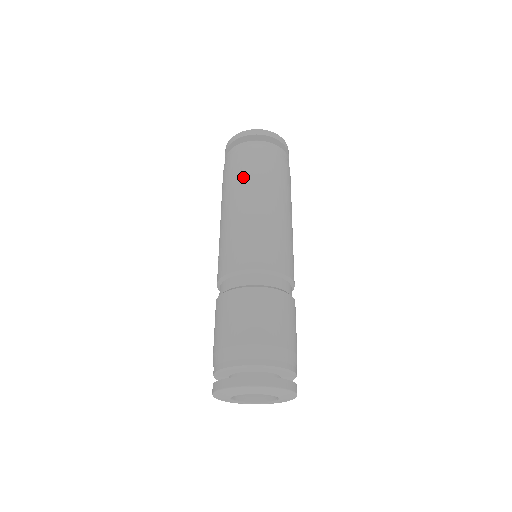
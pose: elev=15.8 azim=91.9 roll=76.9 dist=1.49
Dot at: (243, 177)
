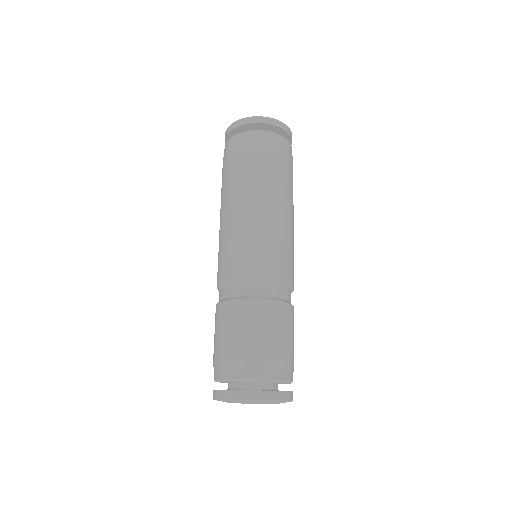
Dot at: (247, 174)
